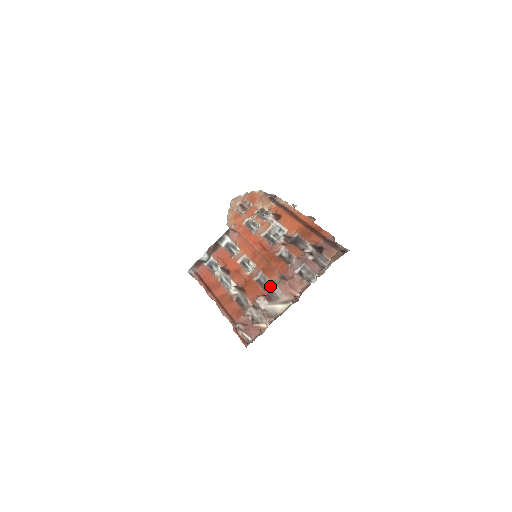
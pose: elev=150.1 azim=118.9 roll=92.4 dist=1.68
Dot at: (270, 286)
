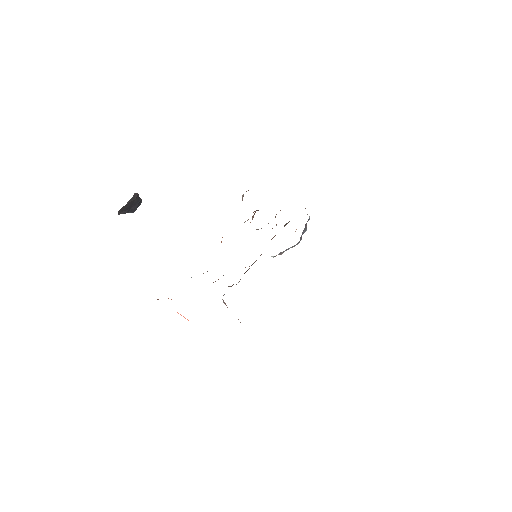
Dot at: occluded
